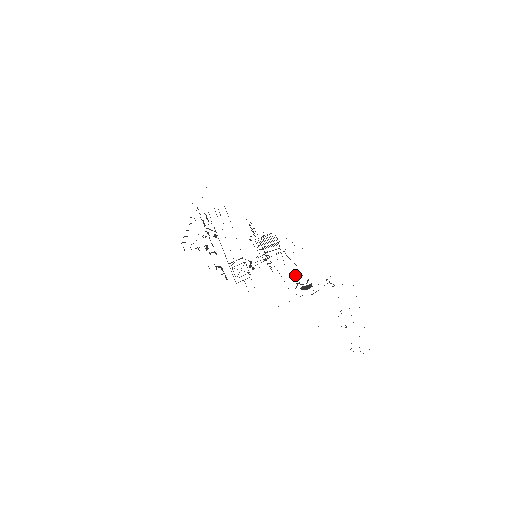
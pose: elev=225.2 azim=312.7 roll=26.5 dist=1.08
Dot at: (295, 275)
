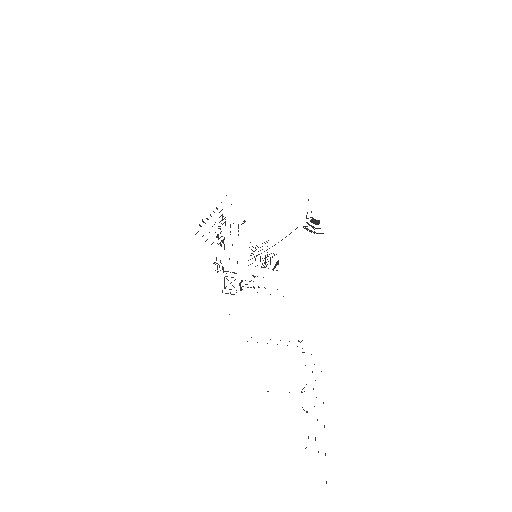
Dot at: (306, 217)
